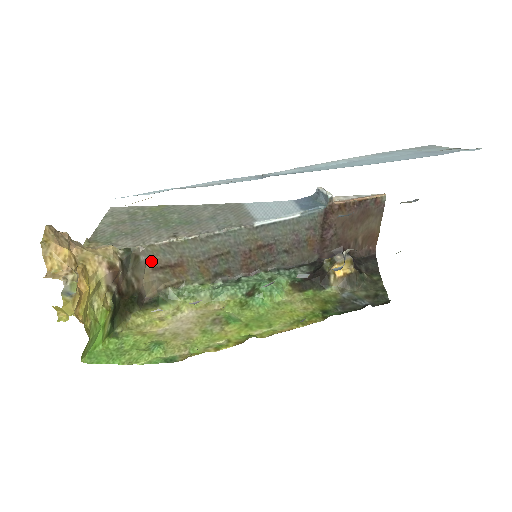
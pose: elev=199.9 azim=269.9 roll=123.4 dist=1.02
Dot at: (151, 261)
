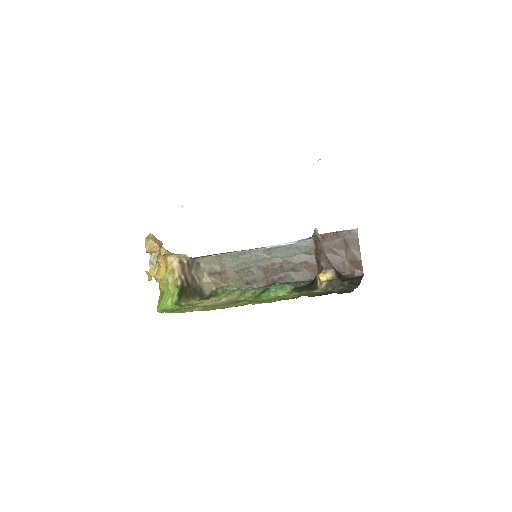
Dot at: (207, 268)
